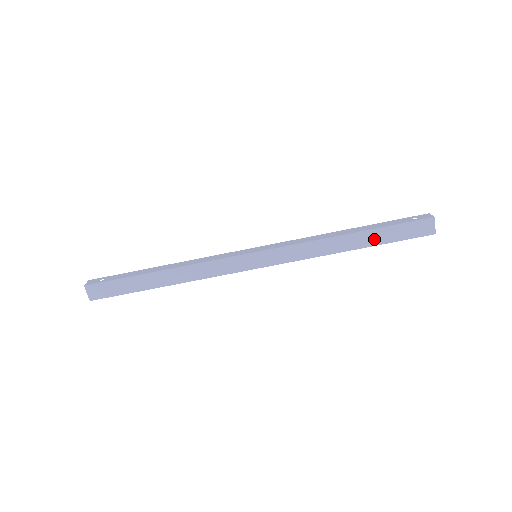
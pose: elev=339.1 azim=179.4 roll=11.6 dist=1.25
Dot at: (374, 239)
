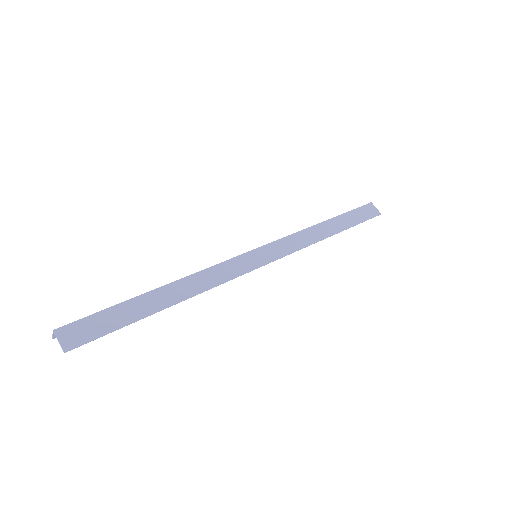
Dot at: (344, 223)
